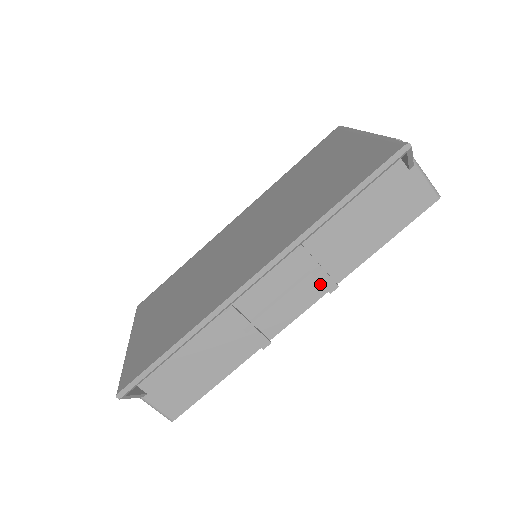
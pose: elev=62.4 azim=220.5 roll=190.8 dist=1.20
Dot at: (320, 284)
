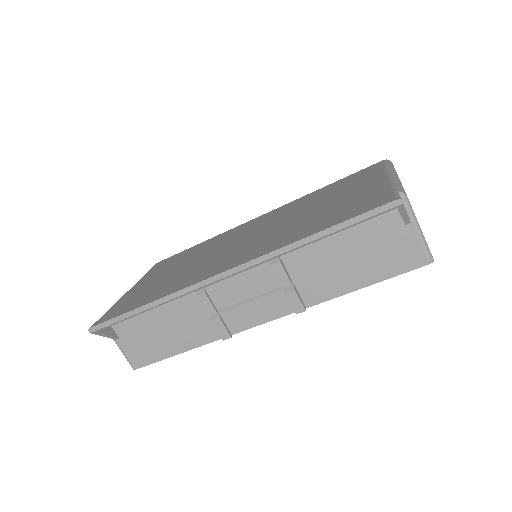
Dot at: (290, 302)
